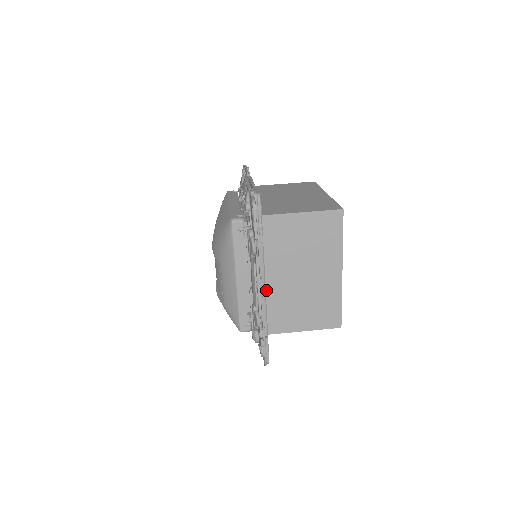
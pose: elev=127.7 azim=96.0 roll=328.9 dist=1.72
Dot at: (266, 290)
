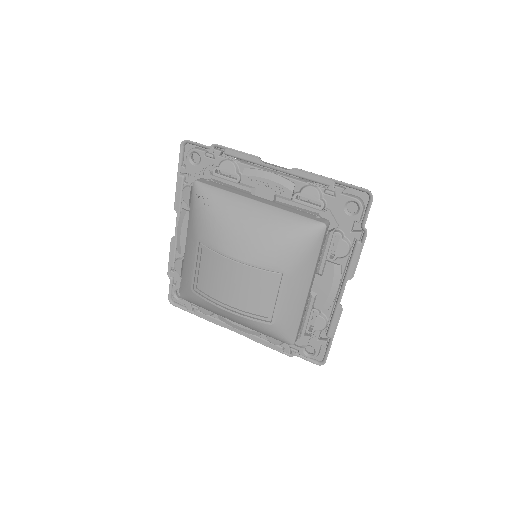
Dot at: occluded
